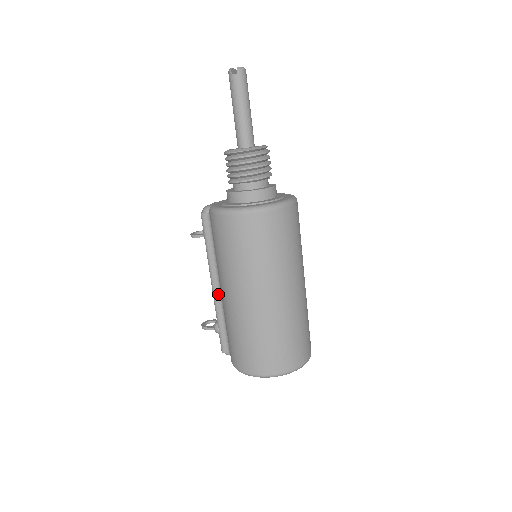
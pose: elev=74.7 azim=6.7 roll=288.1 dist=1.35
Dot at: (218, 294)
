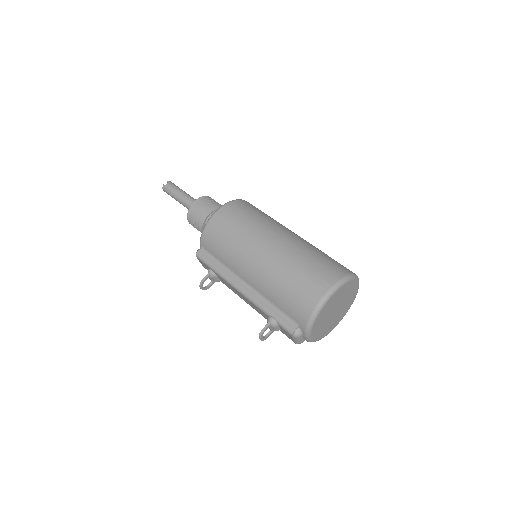
Dot at: (249, 291)
